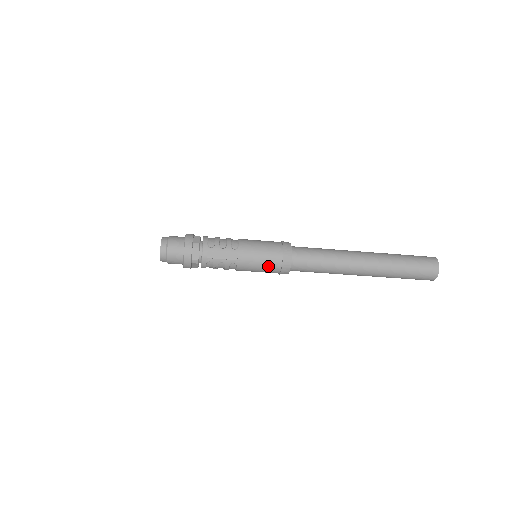
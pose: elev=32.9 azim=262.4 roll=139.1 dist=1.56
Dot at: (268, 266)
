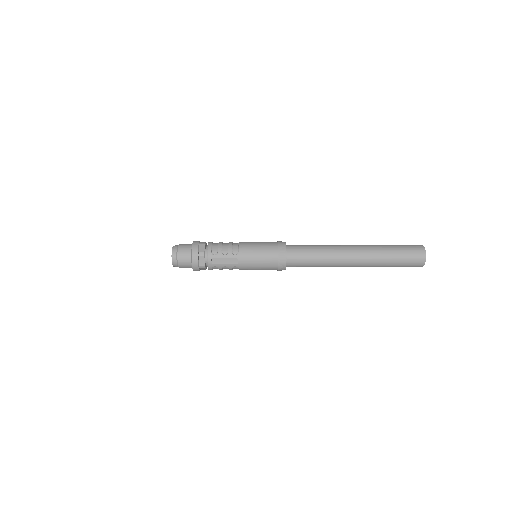
Dot at: (266, 267)
